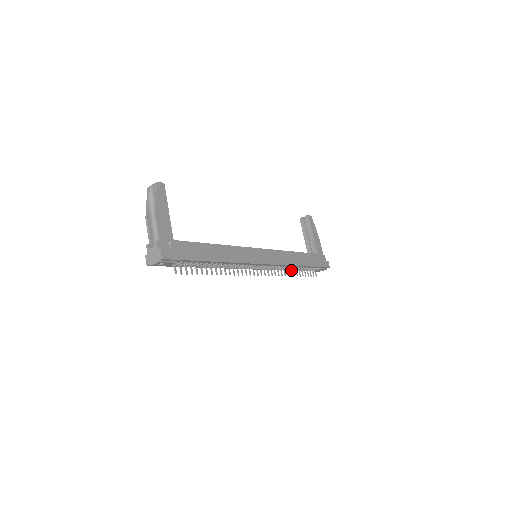
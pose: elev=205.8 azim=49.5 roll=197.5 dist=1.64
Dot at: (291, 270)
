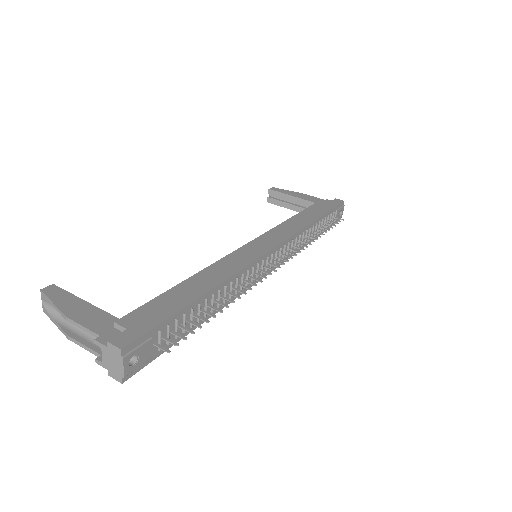
Dot at: (313, 240)
